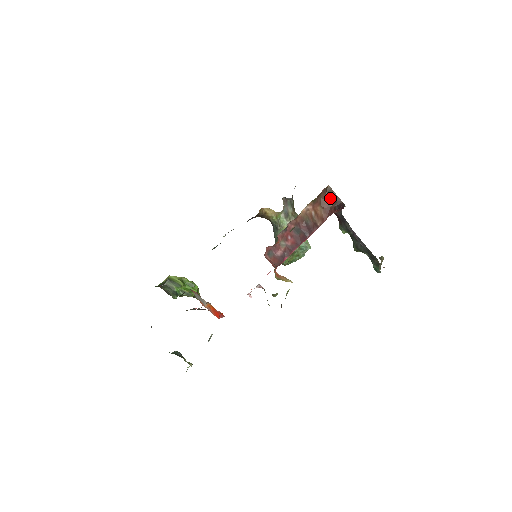
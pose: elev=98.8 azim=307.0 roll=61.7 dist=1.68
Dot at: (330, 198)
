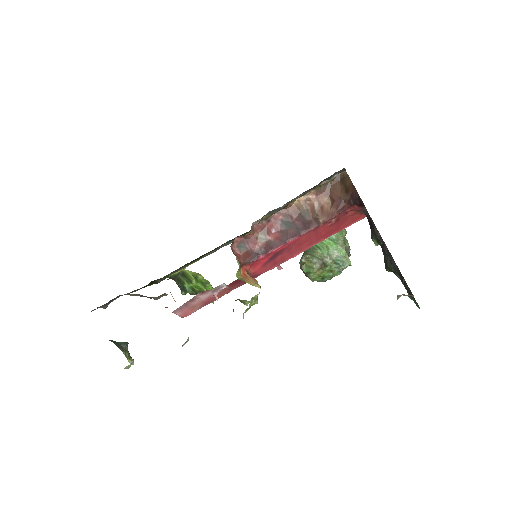
Dot at: (343, 187)
